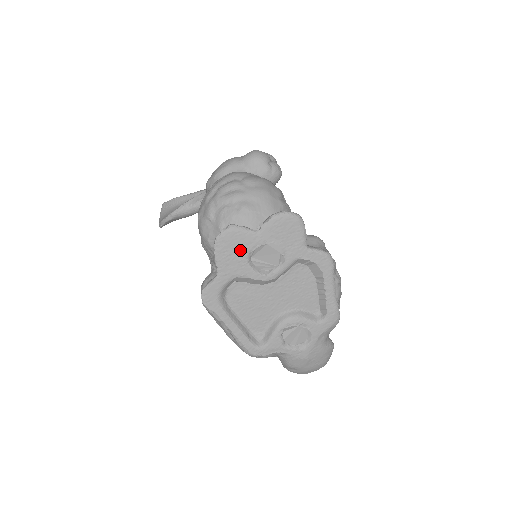
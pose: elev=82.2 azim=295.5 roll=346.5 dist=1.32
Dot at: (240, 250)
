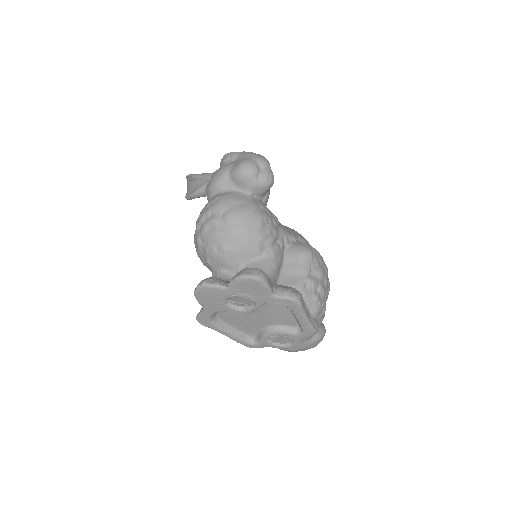
Dot at: (216, 298)
